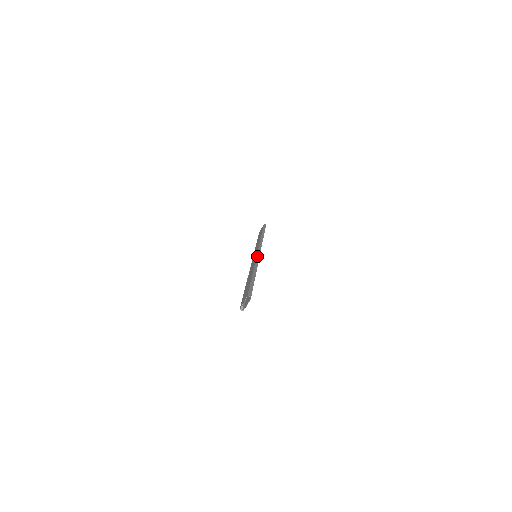
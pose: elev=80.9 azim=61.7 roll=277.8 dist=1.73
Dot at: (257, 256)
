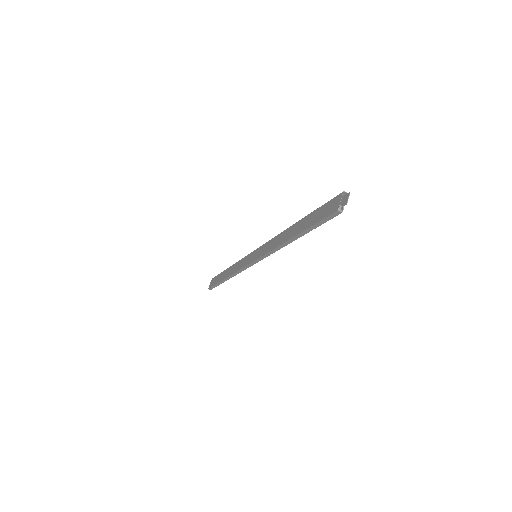
Dot at: (269, 241)
